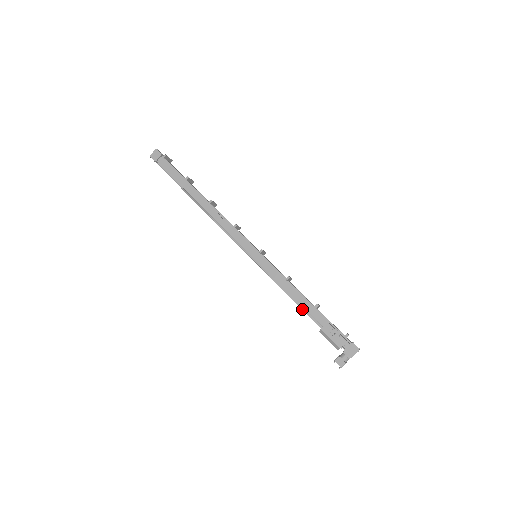
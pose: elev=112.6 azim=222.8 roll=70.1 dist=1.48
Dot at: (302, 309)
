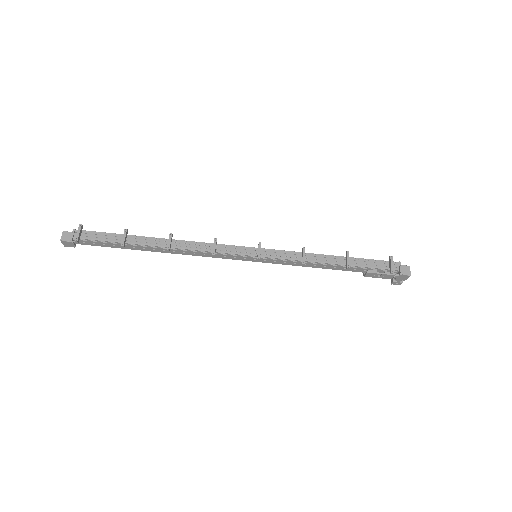
Dot at: occluded
